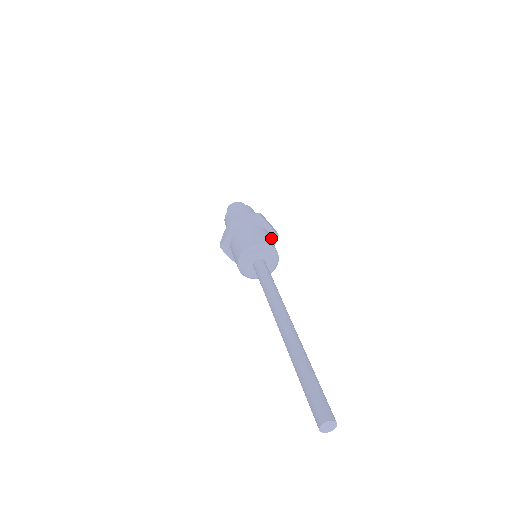
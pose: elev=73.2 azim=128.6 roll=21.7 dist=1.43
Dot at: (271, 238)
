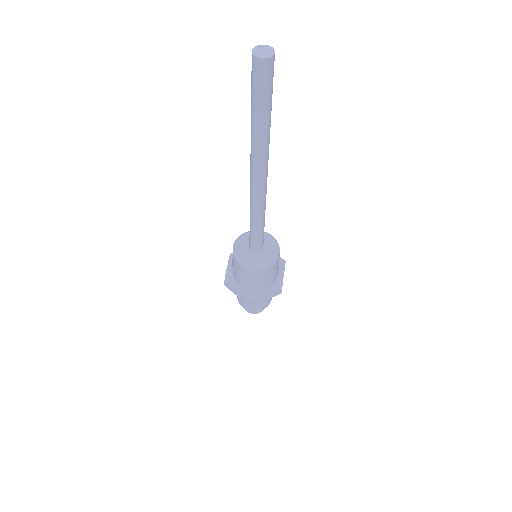
Dot at: (274, 283)
